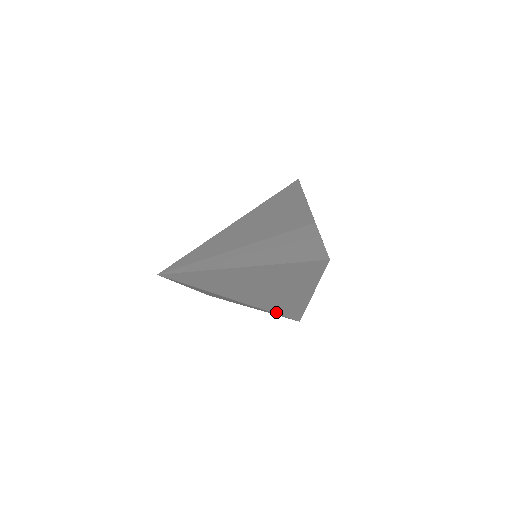
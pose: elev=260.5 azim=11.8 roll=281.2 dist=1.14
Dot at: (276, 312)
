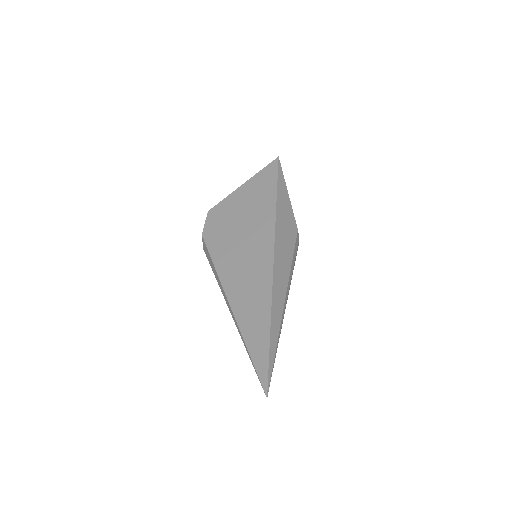
Dot at: occluded
